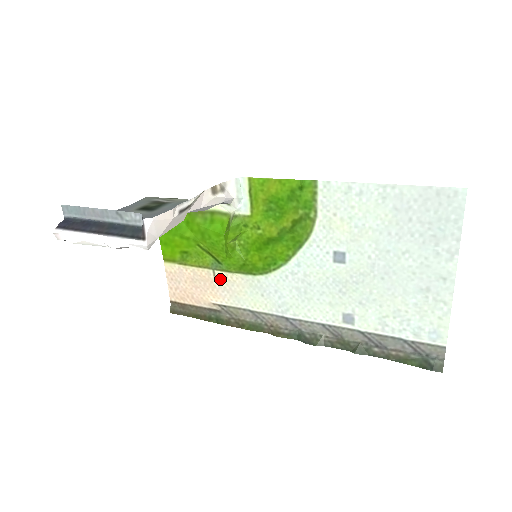
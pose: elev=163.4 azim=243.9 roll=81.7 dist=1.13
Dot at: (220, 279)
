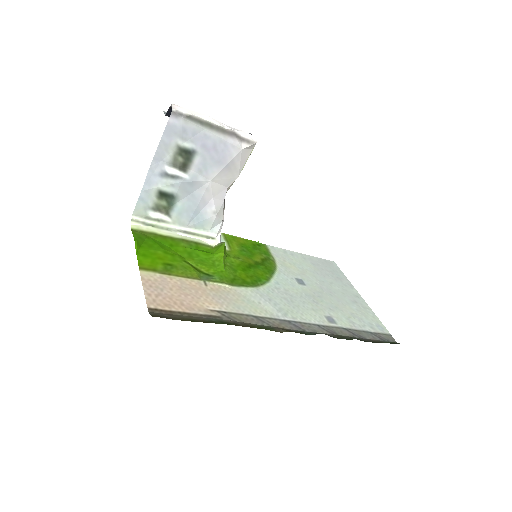
Dot at: (213, 289)
